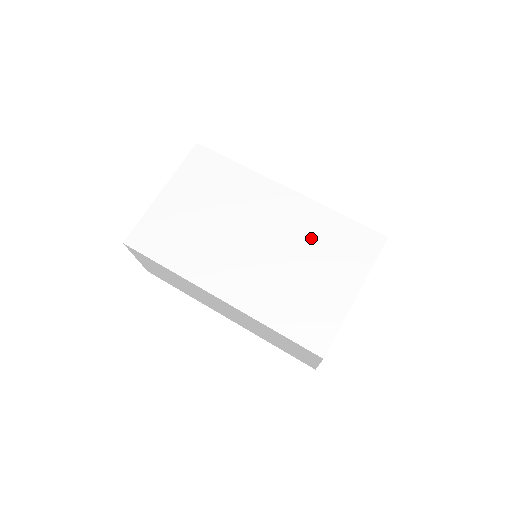
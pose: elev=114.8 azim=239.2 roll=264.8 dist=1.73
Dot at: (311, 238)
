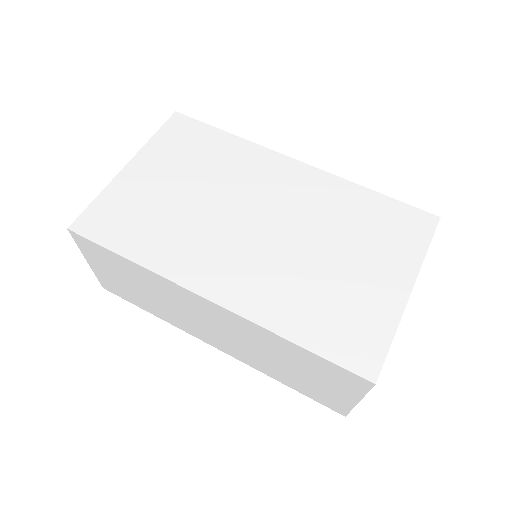
Dot at: (337, 219)
